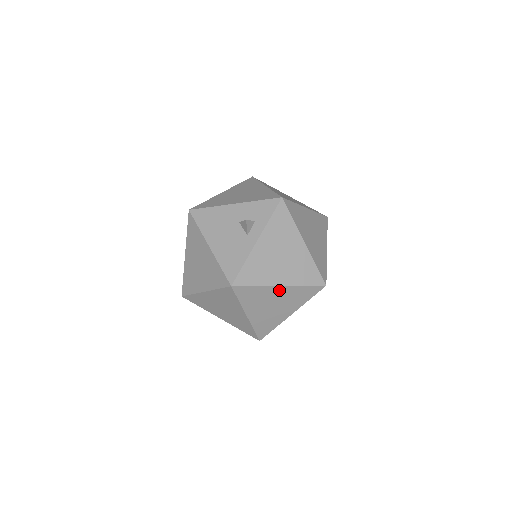
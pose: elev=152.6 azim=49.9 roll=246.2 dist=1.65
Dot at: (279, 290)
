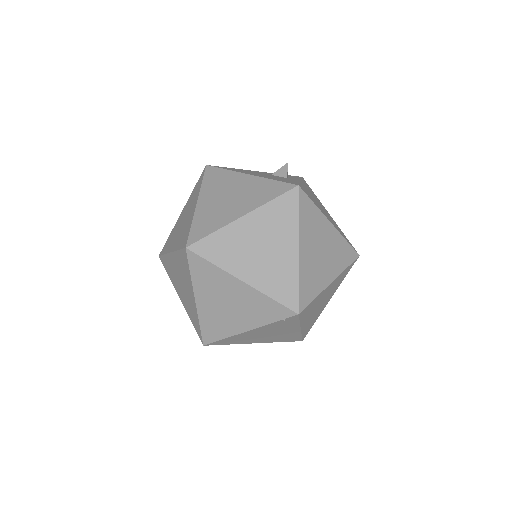
Dot at: (329, 229)
